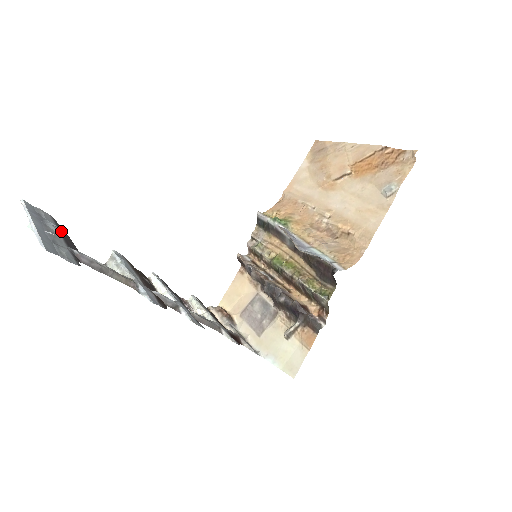
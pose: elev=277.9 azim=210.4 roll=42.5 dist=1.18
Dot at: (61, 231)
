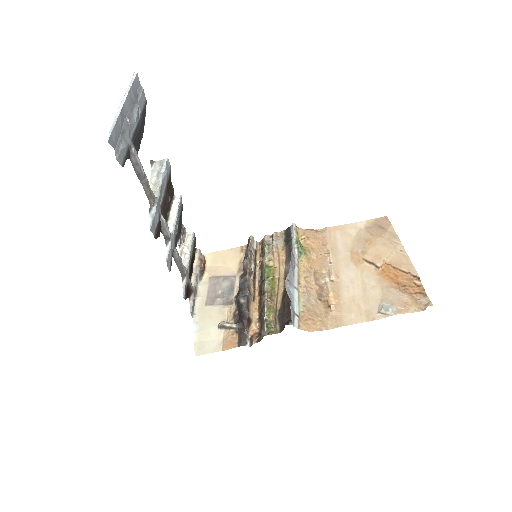
Dot at: (140, 121)
